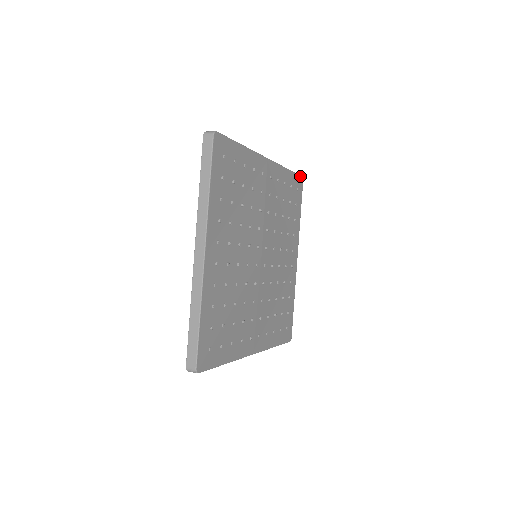
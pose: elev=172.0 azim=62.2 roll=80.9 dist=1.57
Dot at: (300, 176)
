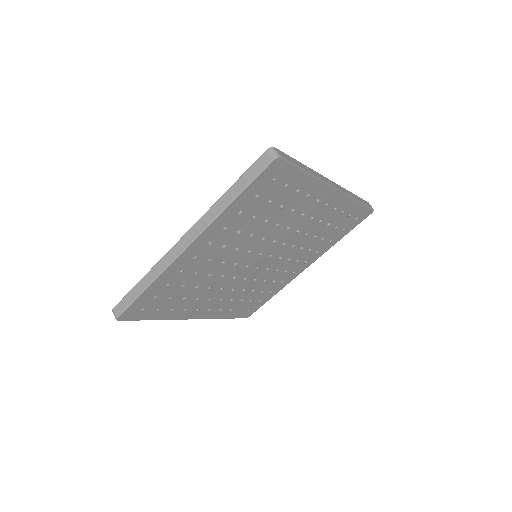
Dot at: (371, 209)
